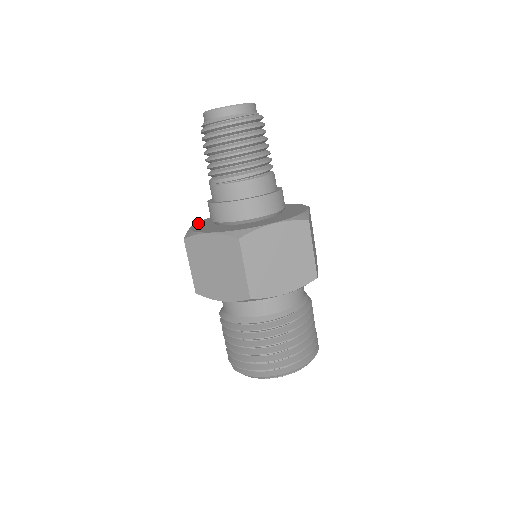
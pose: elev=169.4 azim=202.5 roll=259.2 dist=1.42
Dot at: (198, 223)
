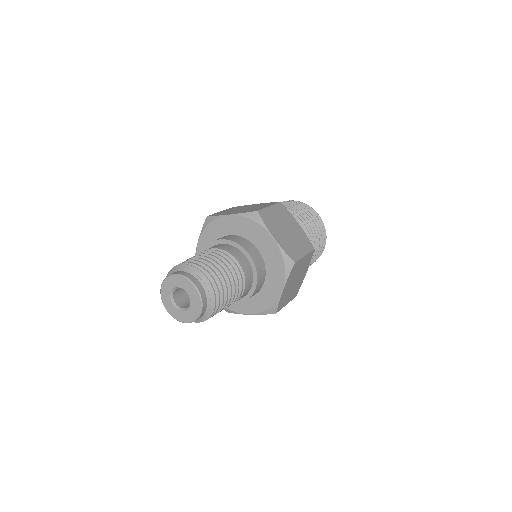
Dot at: occluded
